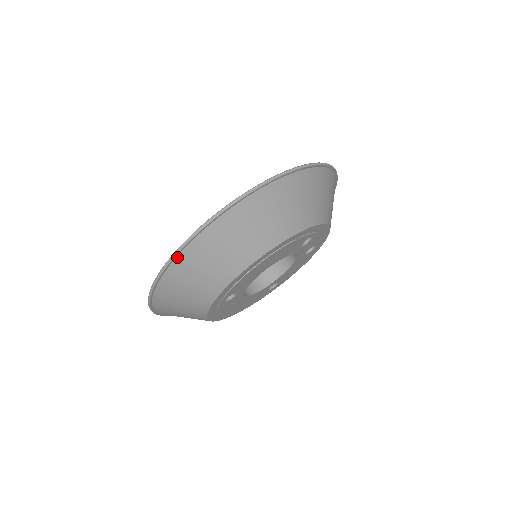
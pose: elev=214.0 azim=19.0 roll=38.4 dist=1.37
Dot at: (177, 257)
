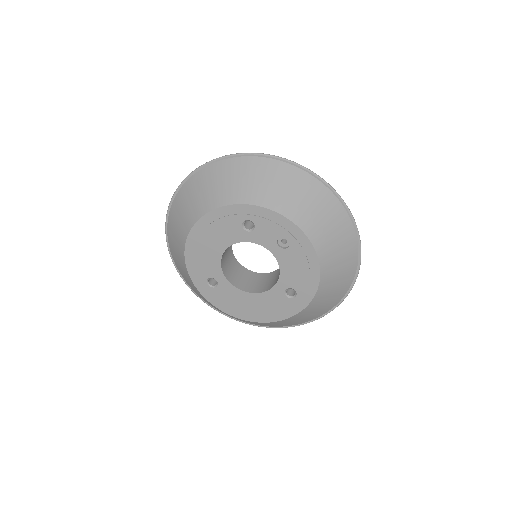
Dot at: (169, 244)
